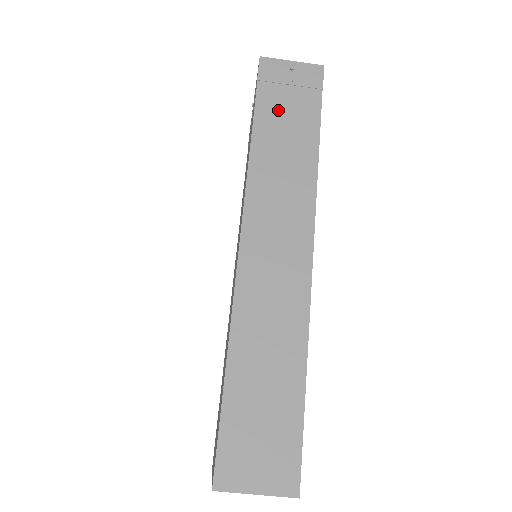
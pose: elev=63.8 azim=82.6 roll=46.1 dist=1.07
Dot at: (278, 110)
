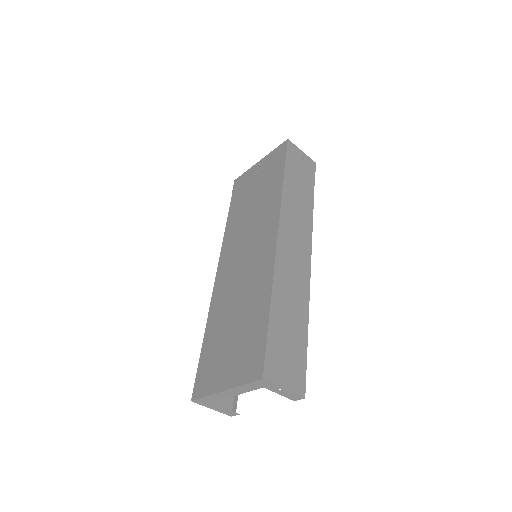
Dot at: (296, 173)
